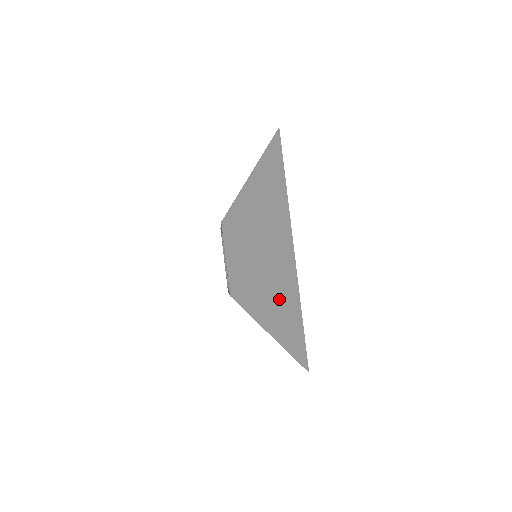
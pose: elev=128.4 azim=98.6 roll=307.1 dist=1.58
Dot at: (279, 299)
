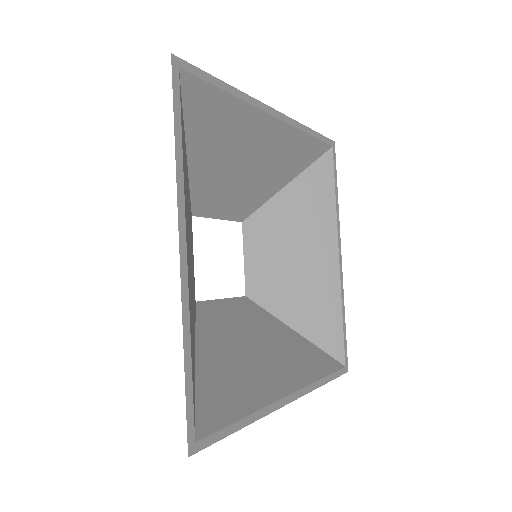
Dot at: occluded
